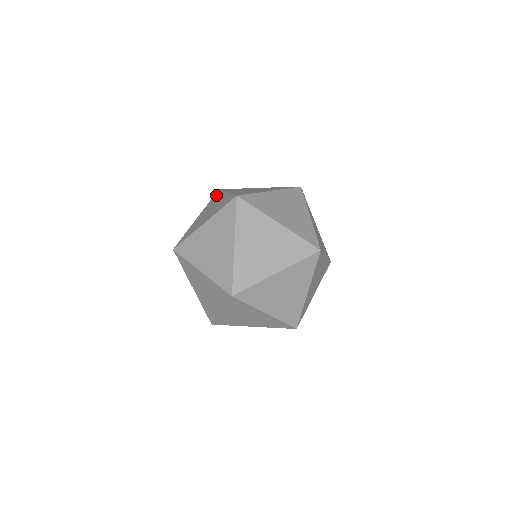
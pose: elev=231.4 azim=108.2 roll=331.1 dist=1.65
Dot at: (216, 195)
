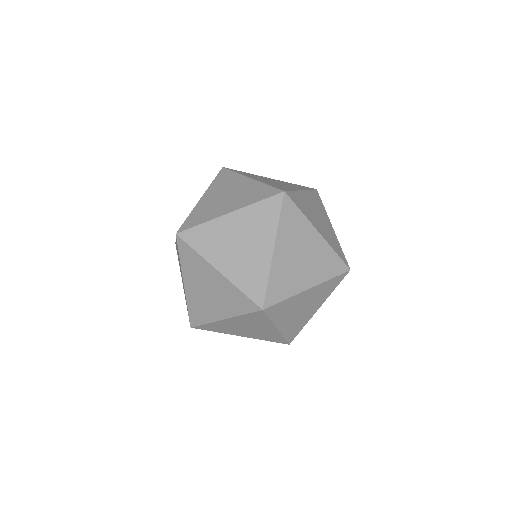
Dot at: occluded
